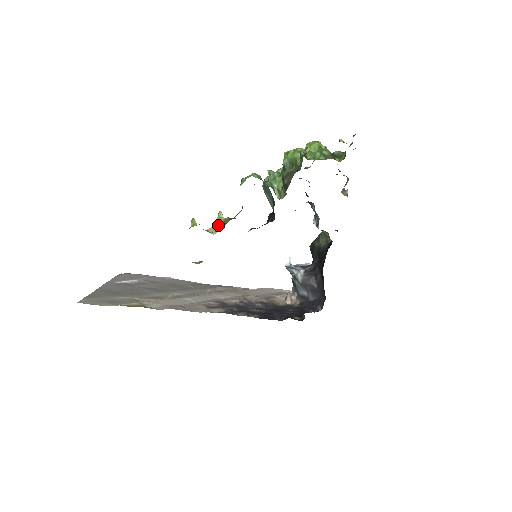
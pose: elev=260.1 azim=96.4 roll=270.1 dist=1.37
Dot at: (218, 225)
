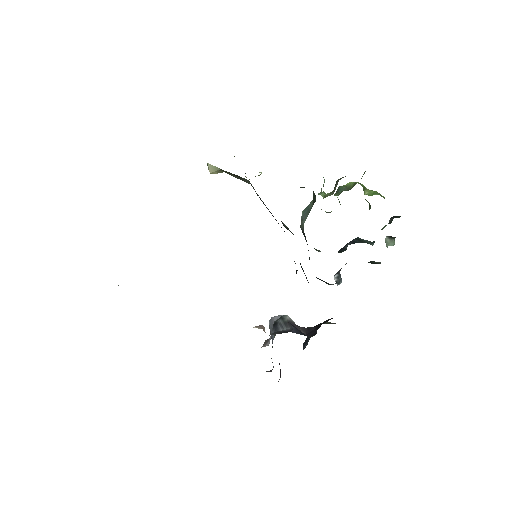
Dot at: occluded
